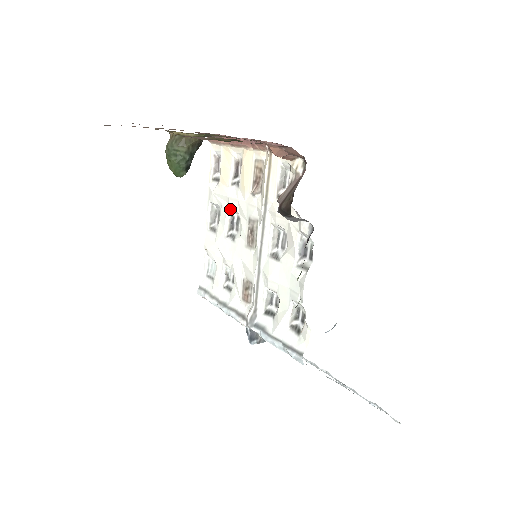
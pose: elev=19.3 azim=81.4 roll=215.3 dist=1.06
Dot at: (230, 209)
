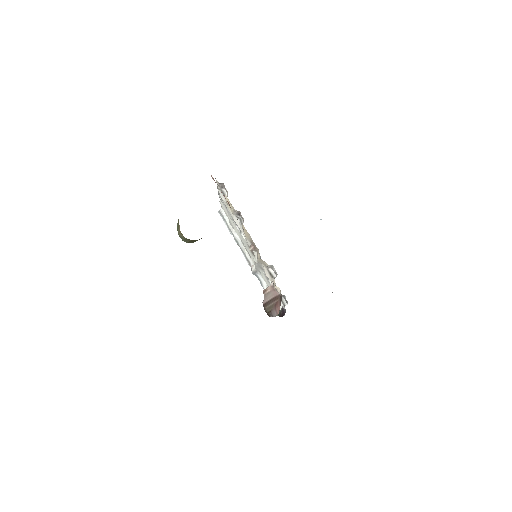
Dot at: occluded
